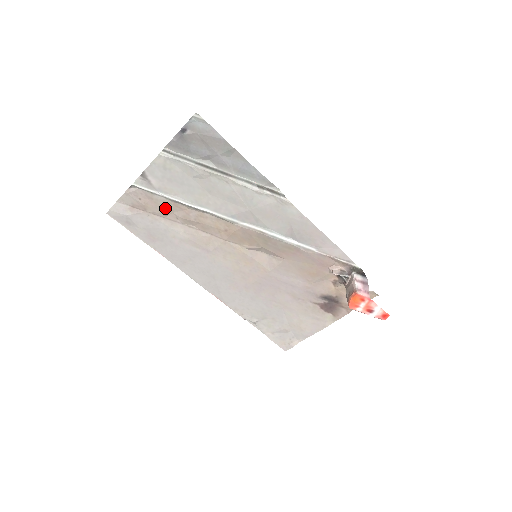
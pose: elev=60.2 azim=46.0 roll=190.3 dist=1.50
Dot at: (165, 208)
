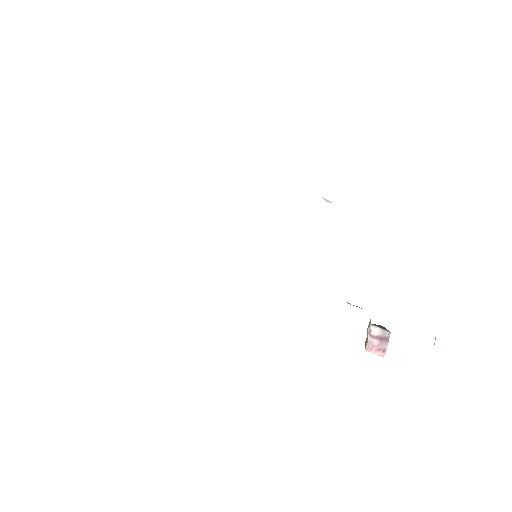
Dot at: occluded
